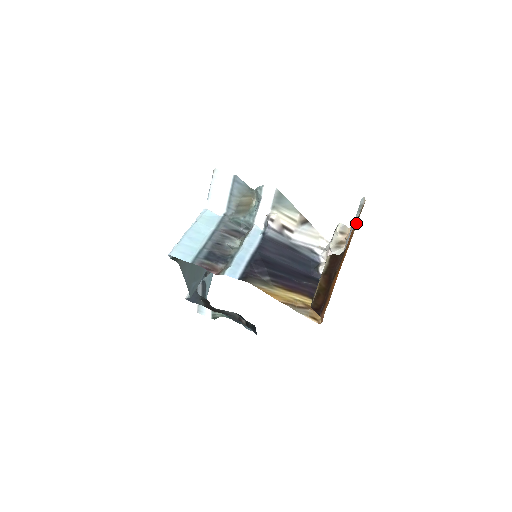
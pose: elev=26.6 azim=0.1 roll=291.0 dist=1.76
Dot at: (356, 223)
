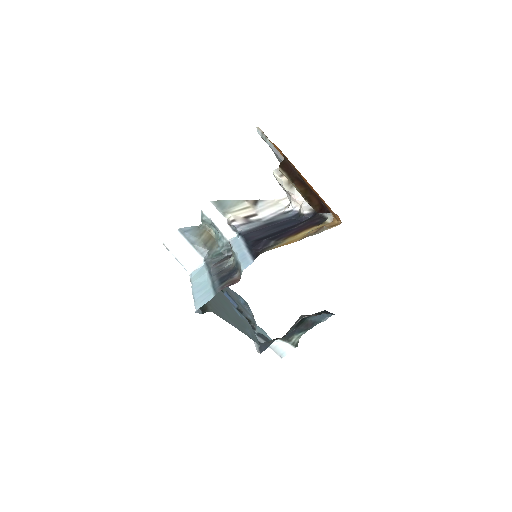
Dot at: occluded
